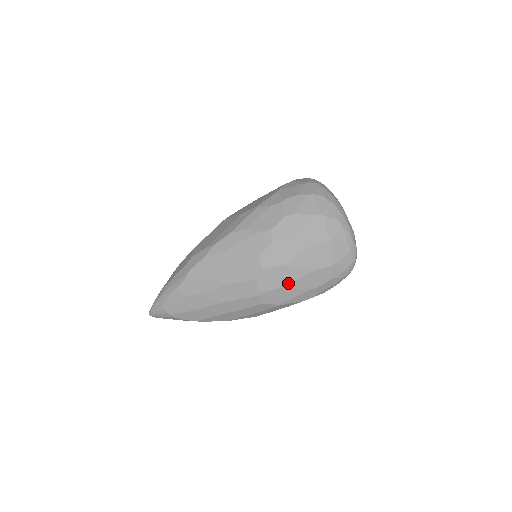
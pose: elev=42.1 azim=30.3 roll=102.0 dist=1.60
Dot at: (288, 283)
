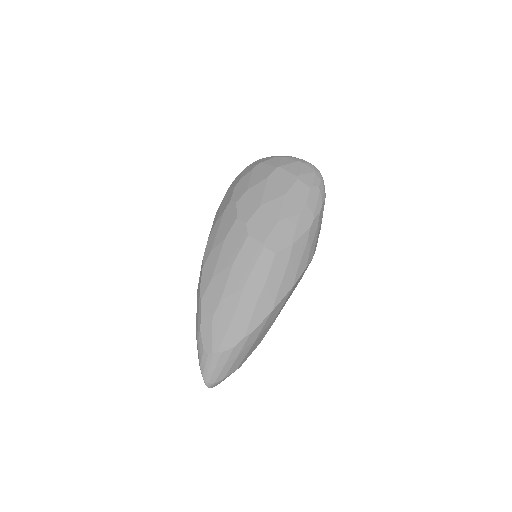
Dot at: (277, 217)
